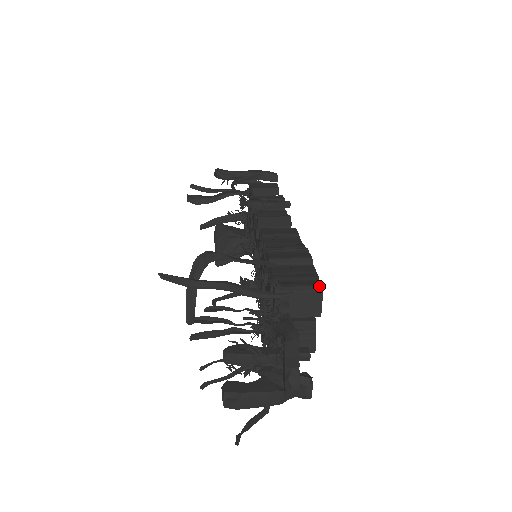
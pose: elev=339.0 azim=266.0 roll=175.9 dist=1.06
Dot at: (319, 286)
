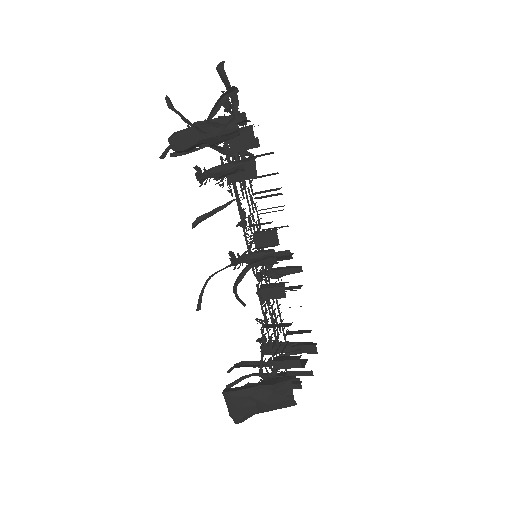
Dot at: occluded
